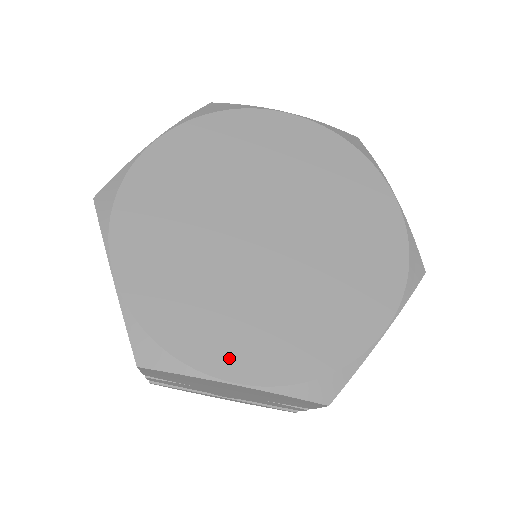
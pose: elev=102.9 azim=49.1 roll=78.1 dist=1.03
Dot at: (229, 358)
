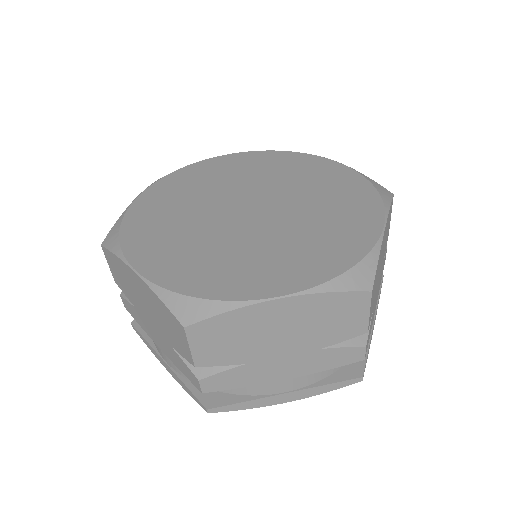
Dot at: (147, 256)
